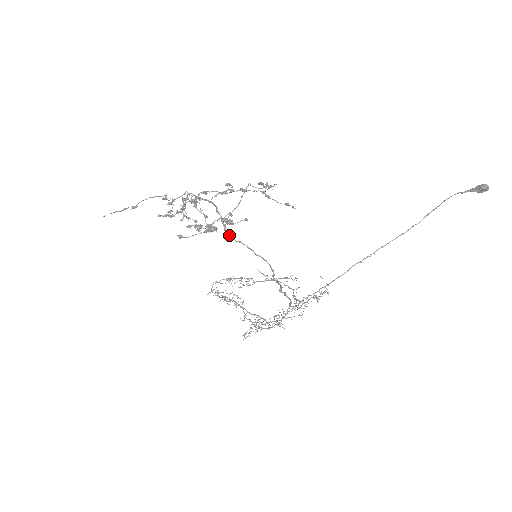
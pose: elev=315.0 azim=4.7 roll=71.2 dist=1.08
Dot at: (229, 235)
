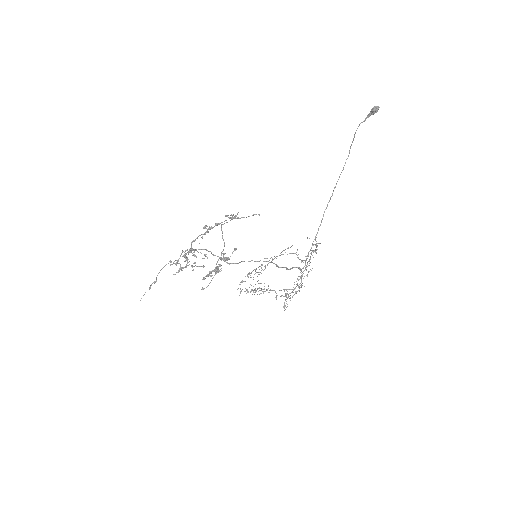
Dot at: occluded
